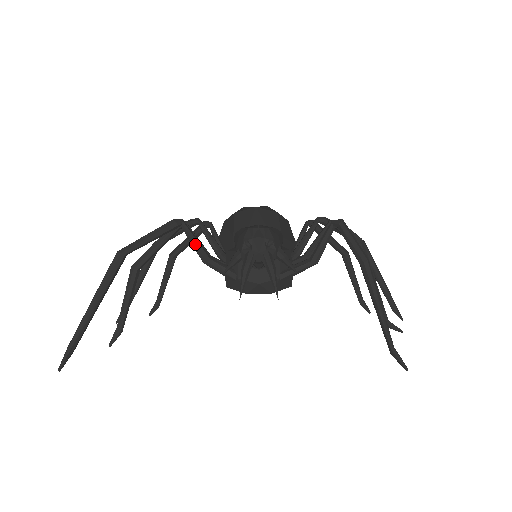
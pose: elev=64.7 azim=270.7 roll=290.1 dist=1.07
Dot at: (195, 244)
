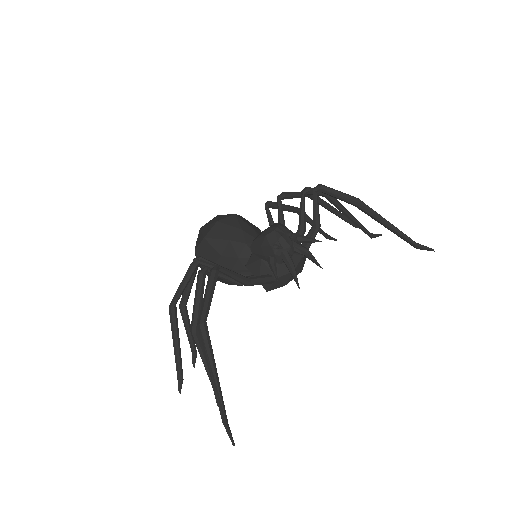
Dot at: (236, 276)
